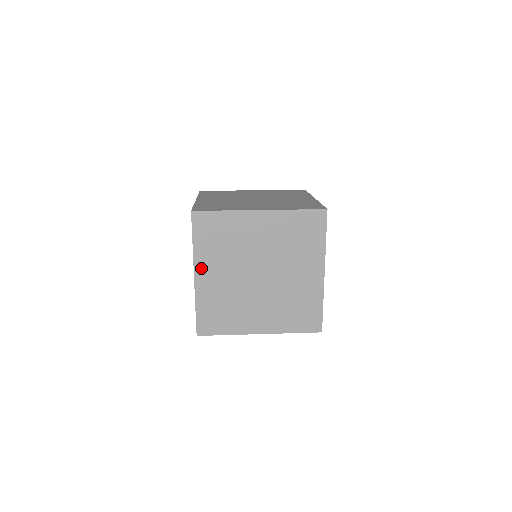
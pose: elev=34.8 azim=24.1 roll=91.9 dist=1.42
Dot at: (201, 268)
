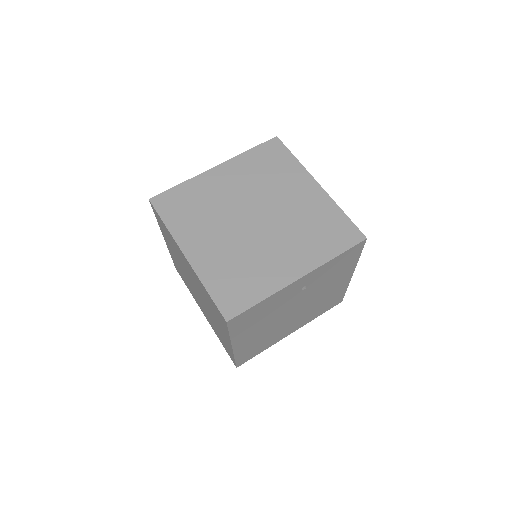
Dot at: (188, 244)
